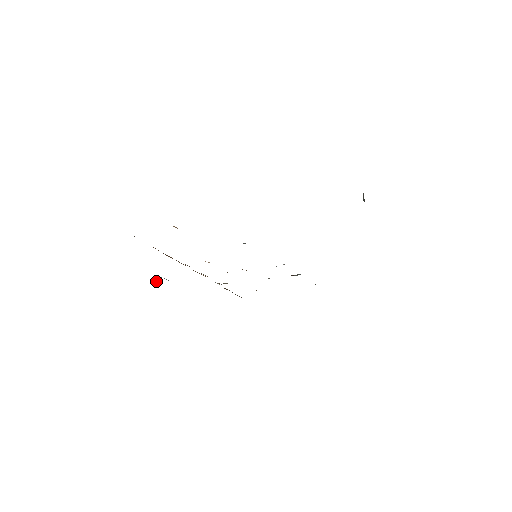
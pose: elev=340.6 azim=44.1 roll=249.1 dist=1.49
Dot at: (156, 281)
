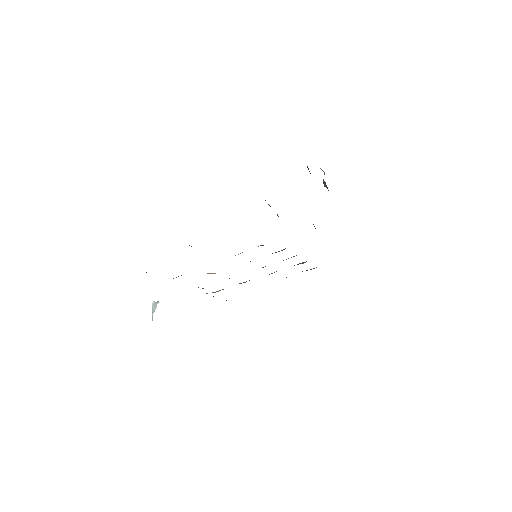
Dot at: (154, 307)
